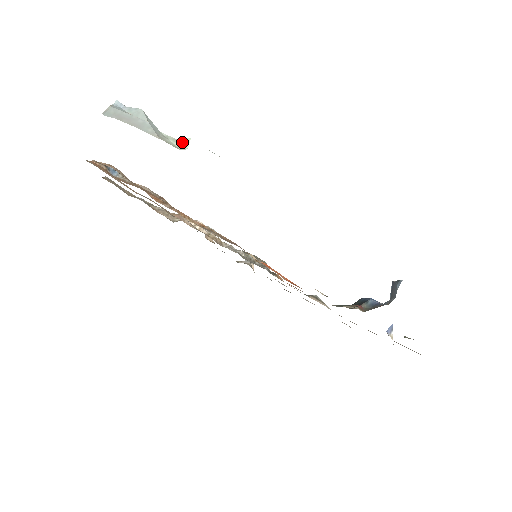
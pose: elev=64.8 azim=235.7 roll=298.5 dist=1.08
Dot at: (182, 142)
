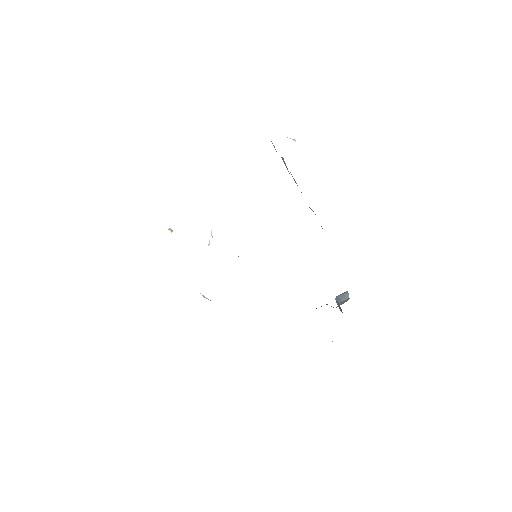
Dot at: (290, 138)
